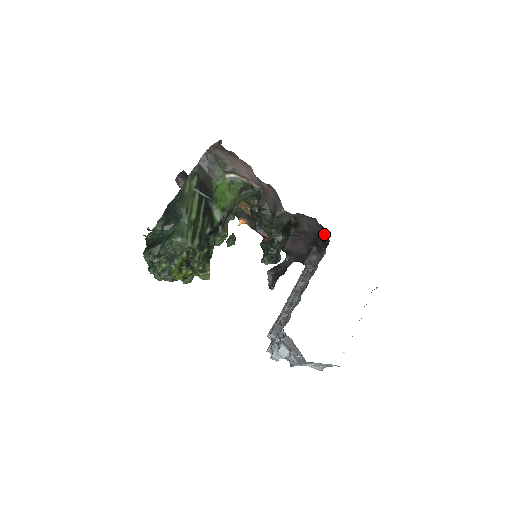
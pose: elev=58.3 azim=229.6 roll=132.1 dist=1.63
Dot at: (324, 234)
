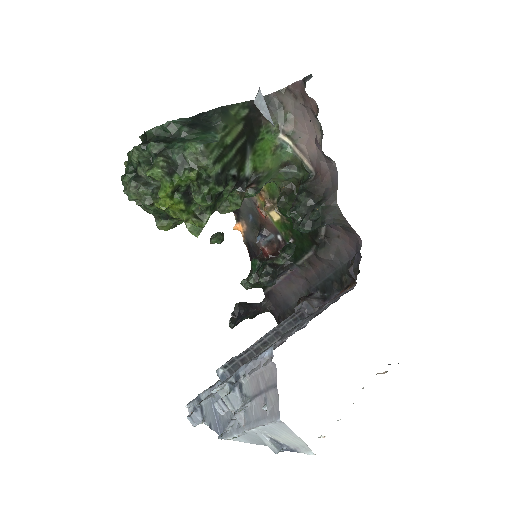
Dot at: (356, 268)
